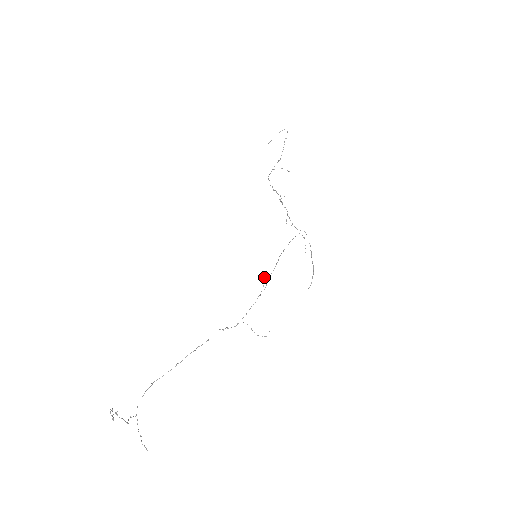
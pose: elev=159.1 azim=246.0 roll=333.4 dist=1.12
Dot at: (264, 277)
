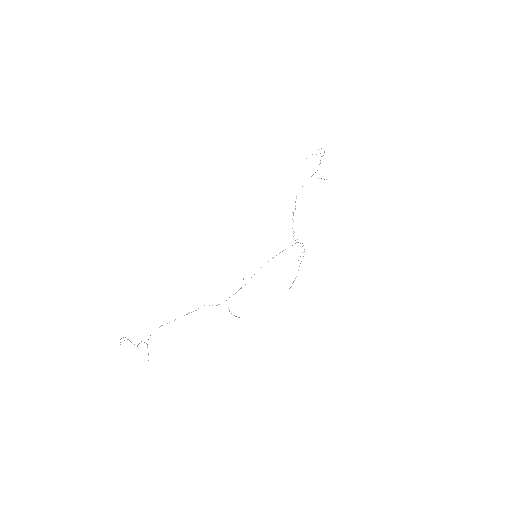
Dot at: (243, 278)
